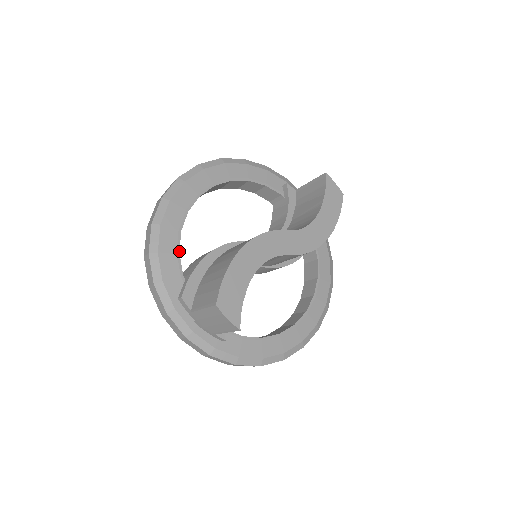
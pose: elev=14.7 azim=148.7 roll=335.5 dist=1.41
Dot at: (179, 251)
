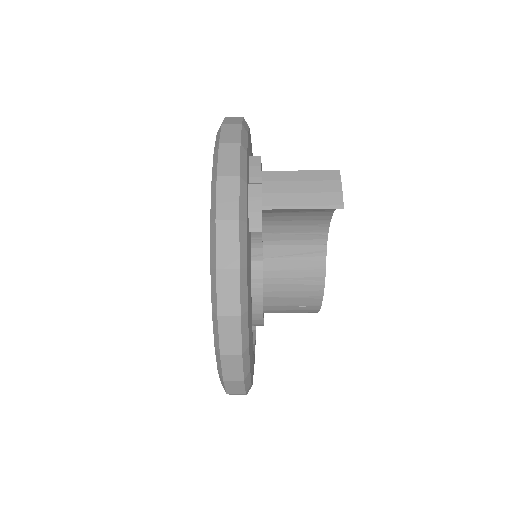
Dot at: occluded
